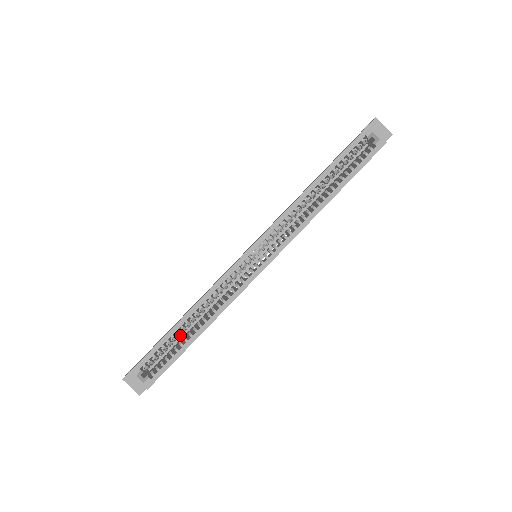
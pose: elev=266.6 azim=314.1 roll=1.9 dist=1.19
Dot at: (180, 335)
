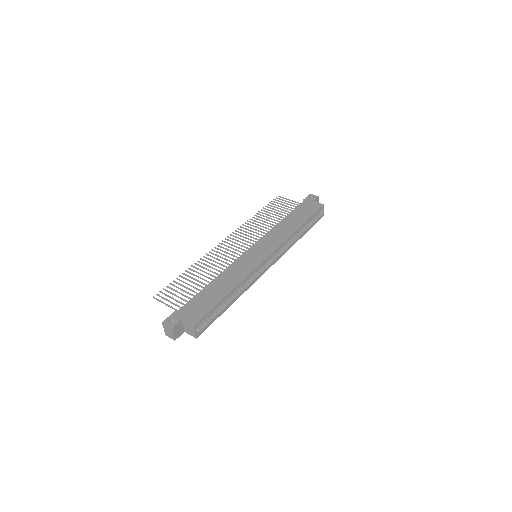
Dot at: occluded
